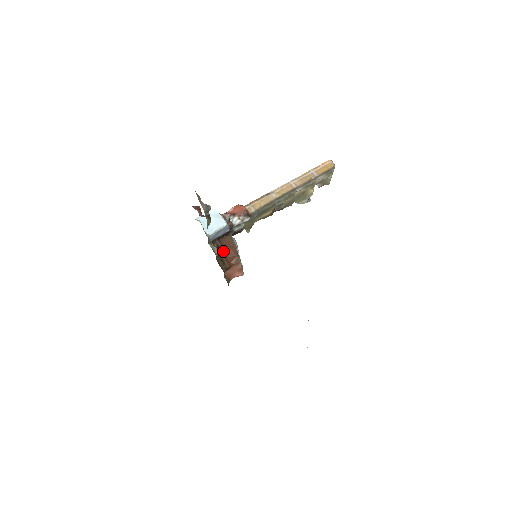
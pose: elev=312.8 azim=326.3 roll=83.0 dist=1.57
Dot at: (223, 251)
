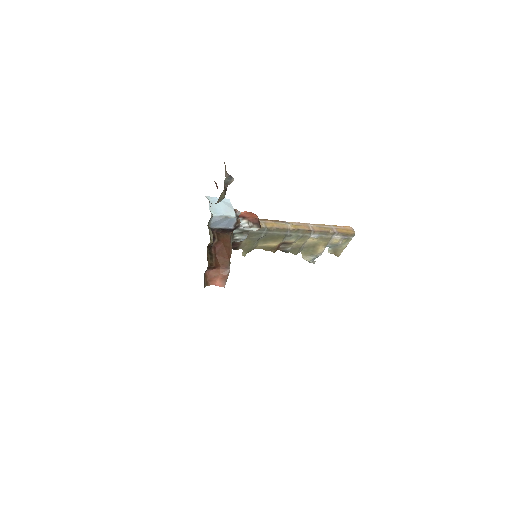
Dot at: (216, 246)
